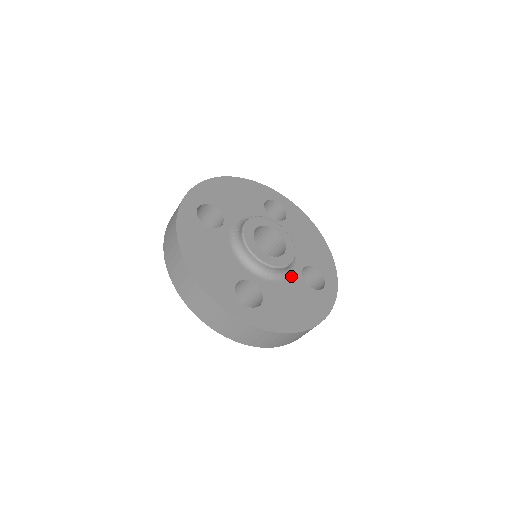
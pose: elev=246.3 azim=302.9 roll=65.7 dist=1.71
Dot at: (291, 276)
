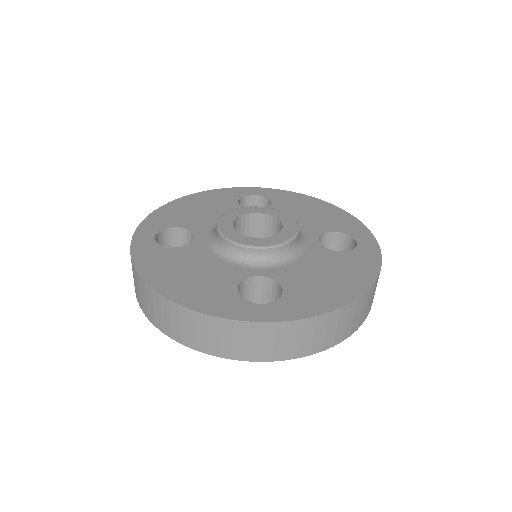
Dot at: (307, 251)
